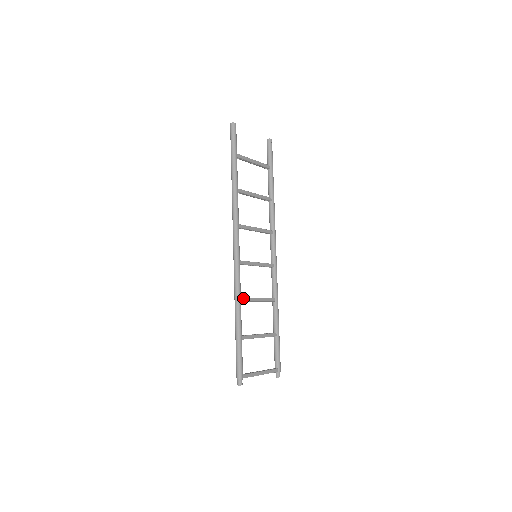
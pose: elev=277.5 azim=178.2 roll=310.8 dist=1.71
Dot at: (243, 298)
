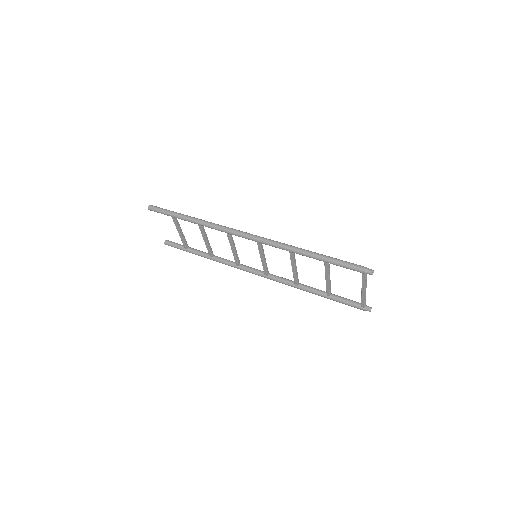
Dot at: occluded
